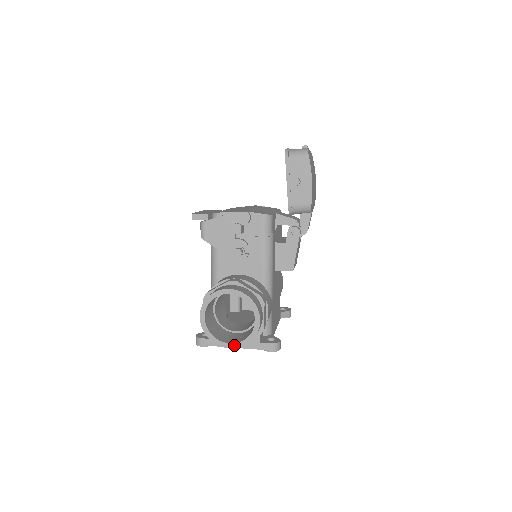
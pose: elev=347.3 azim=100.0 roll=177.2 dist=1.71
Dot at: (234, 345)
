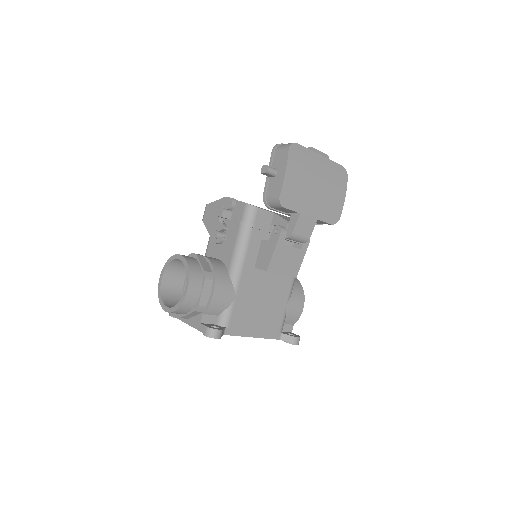
Dot at: (169, 309)
